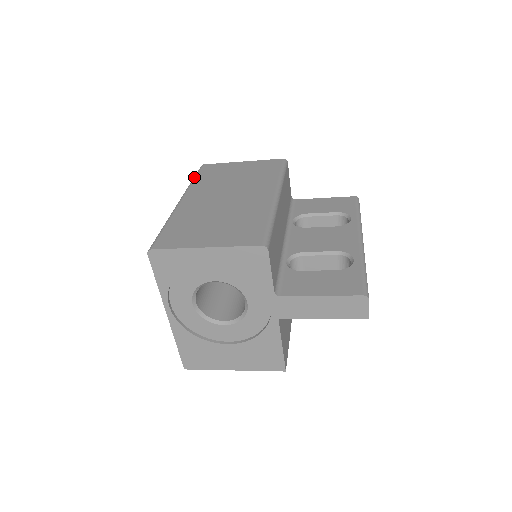
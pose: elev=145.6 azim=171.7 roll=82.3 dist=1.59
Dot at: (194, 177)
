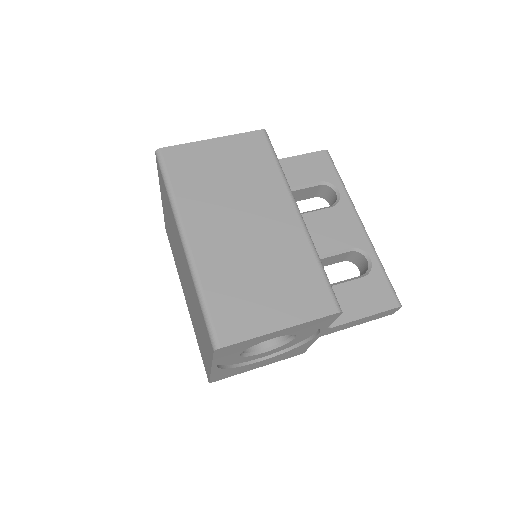
Dot at: (168, 182)
